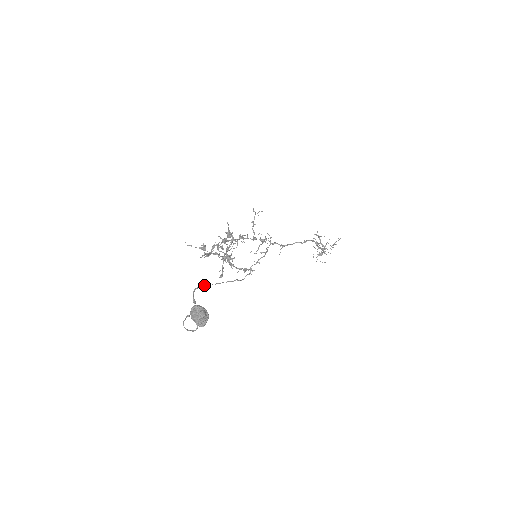
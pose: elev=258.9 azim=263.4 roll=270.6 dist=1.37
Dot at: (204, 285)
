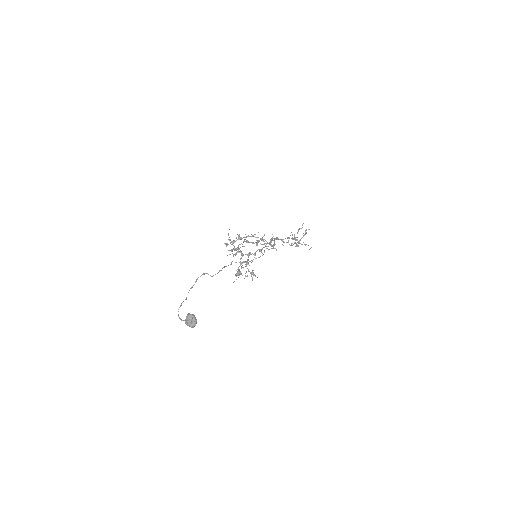
Dot at: (211, 276)
